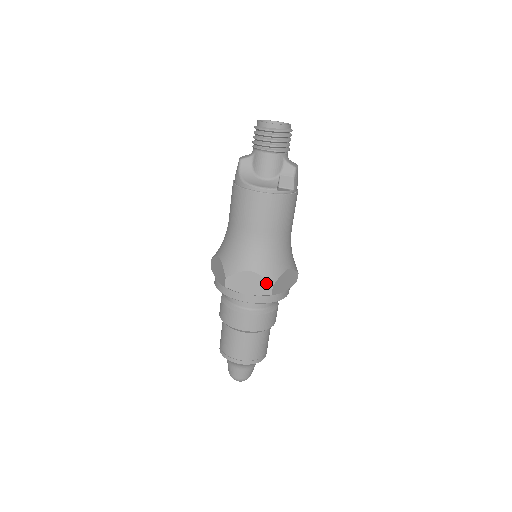
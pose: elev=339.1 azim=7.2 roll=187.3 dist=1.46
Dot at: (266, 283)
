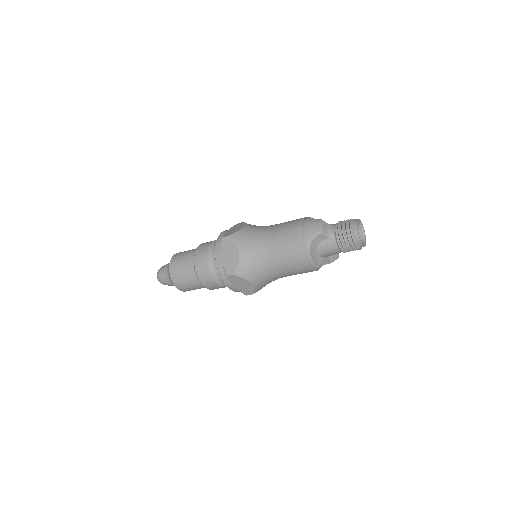
Dot at: (251, 291)
